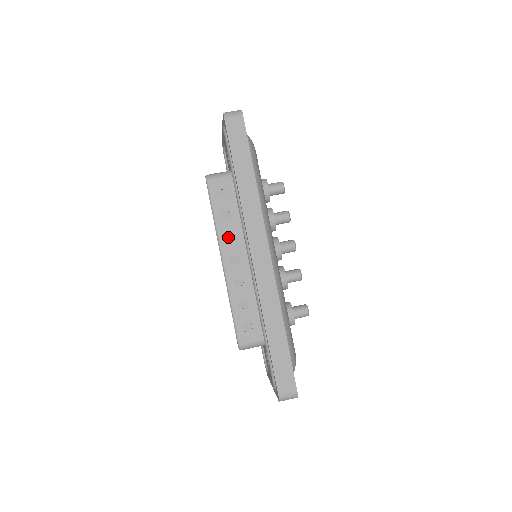
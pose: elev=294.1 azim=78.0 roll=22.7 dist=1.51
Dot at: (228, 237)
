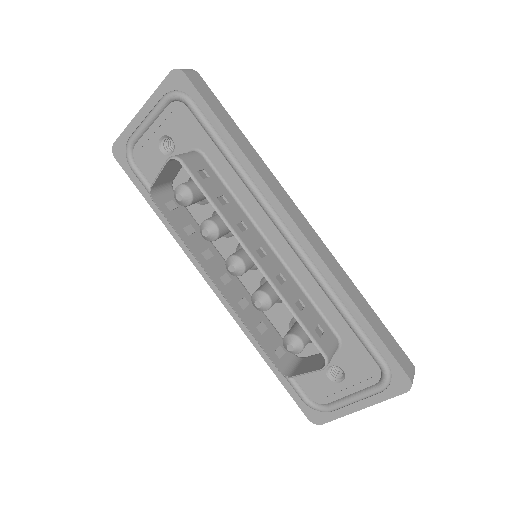
Dot at: (240, 226)
